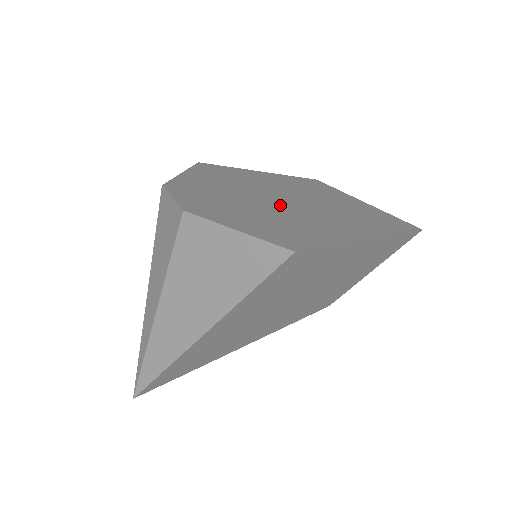
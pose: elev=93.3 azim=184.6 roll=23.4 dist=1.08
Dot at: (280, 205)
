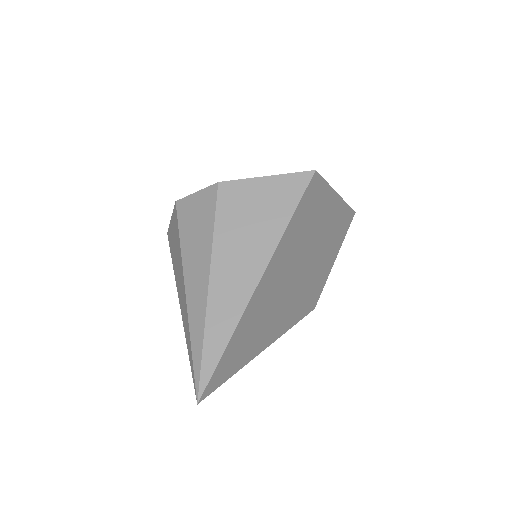
Dot at: occluded
